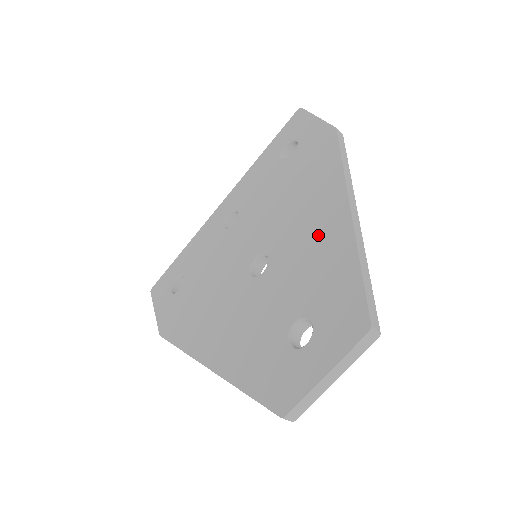
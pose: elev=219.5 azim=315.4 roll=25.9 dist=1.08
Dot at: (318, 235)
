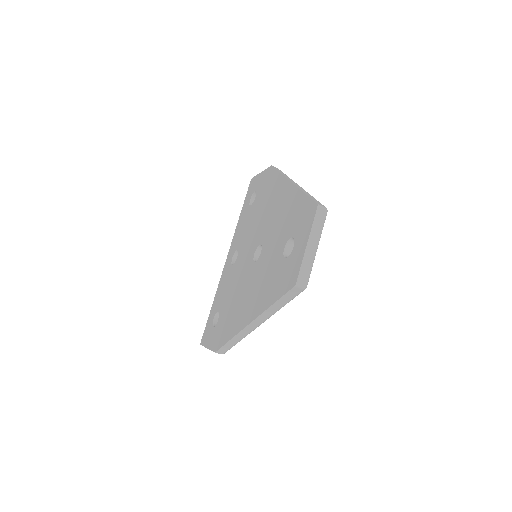
Dot at: (281, 207)
